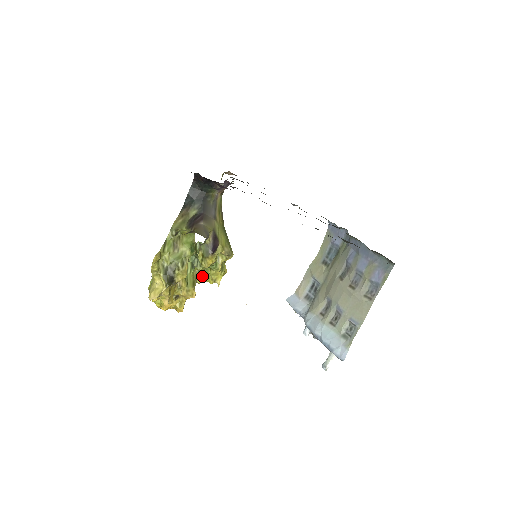
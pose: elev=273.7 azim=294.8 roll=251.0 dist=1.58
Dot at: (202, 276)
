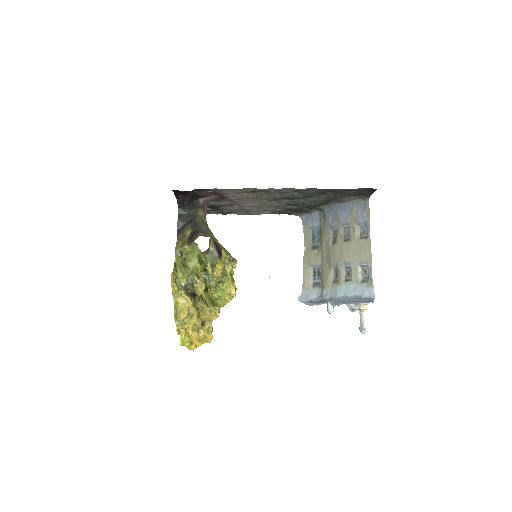
Dot at: (216, 300)
